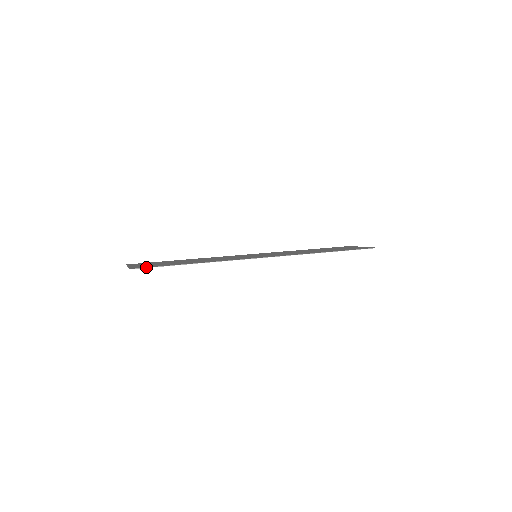
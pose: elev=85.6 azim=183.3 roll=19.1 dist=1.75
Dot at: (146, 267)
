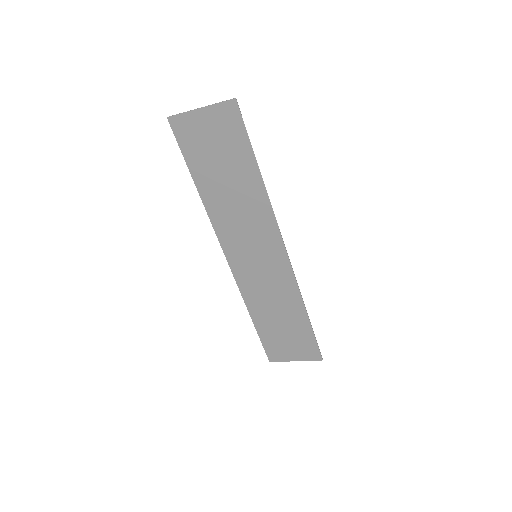
Dot at: occluded
